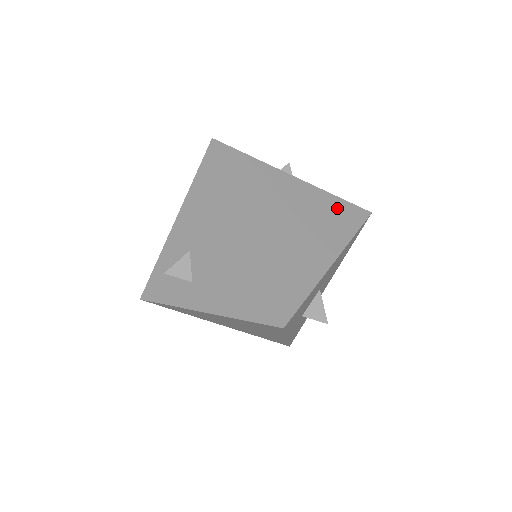
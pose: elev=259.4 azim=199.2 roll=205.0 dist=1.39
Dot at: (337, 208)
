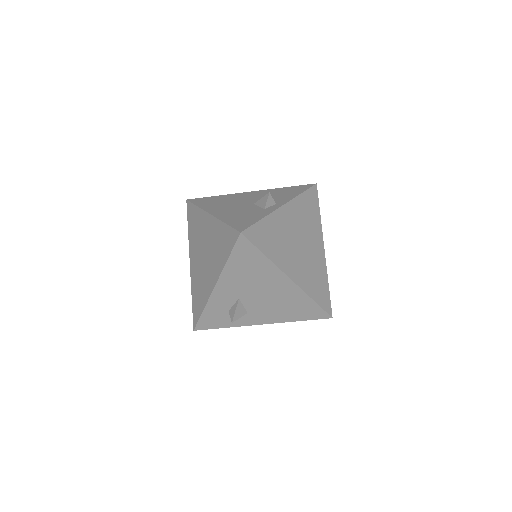
Dot at: (306, 204)
